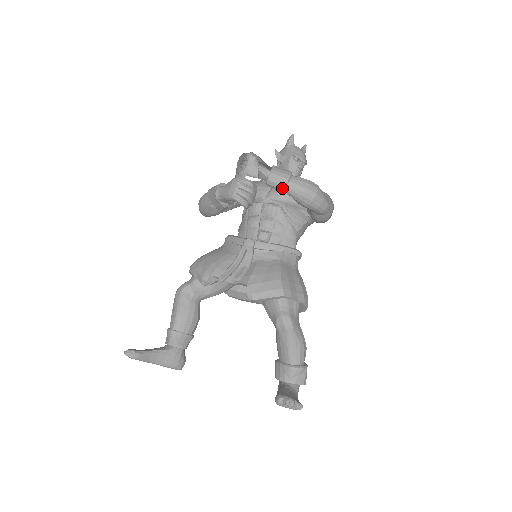
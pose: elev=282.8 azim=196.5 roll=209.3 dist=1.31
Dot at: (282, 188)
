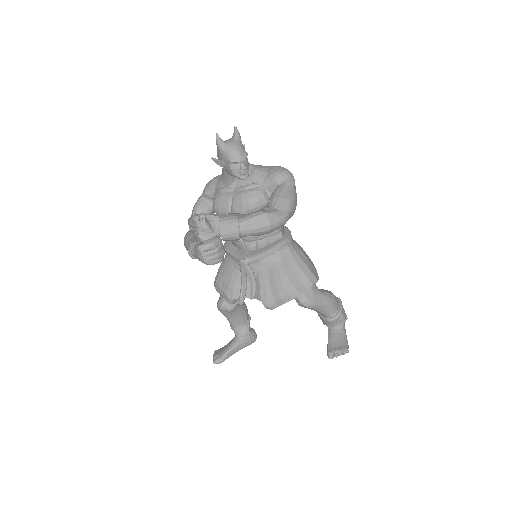
Dot at: occluded
